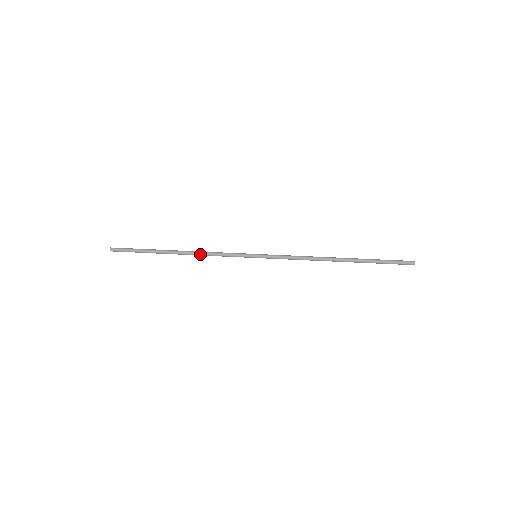
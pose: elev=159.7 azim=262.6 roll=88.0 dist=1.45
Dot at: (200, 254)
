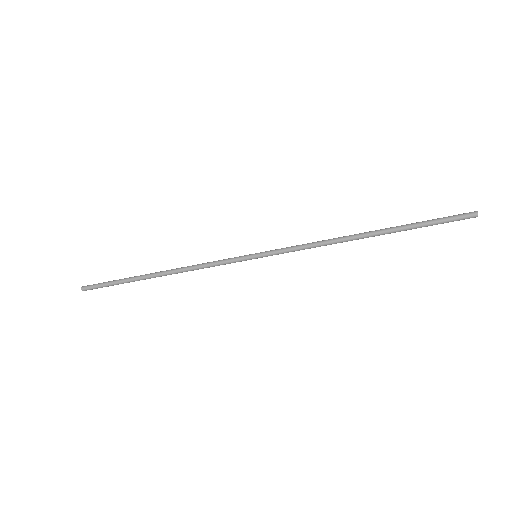
Dot at: (186, 267)
